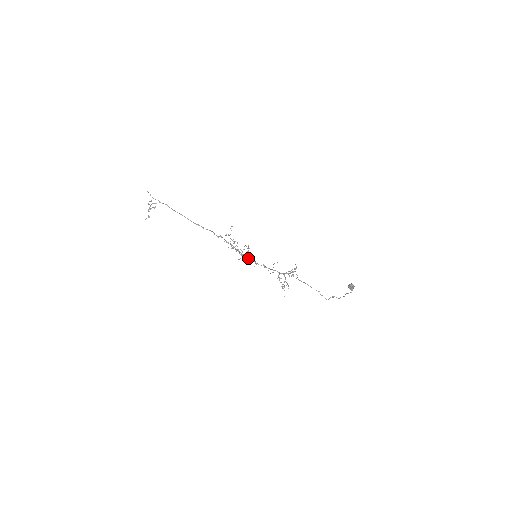
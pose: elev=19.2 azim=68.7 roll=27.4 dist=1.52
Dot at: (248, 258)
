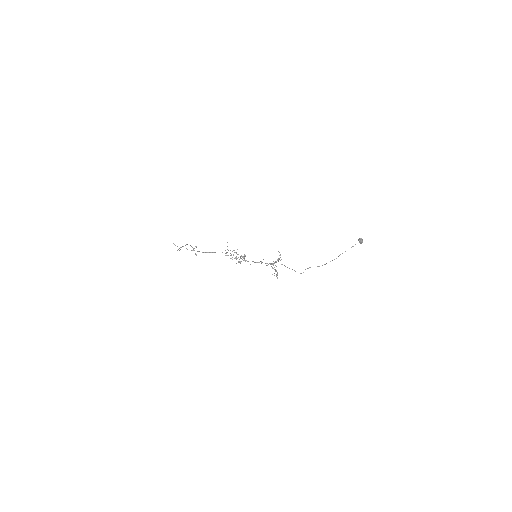
Dot at: (248, 261)
